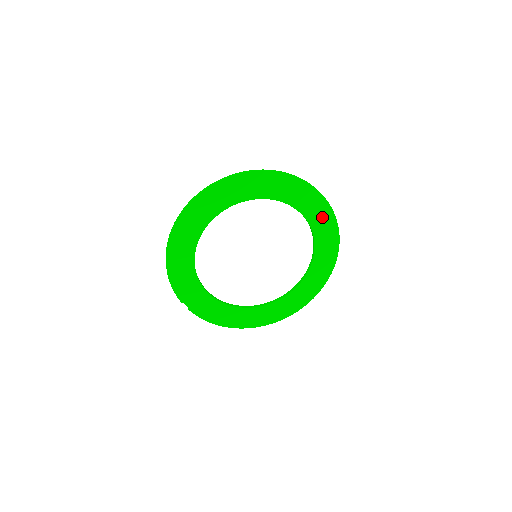
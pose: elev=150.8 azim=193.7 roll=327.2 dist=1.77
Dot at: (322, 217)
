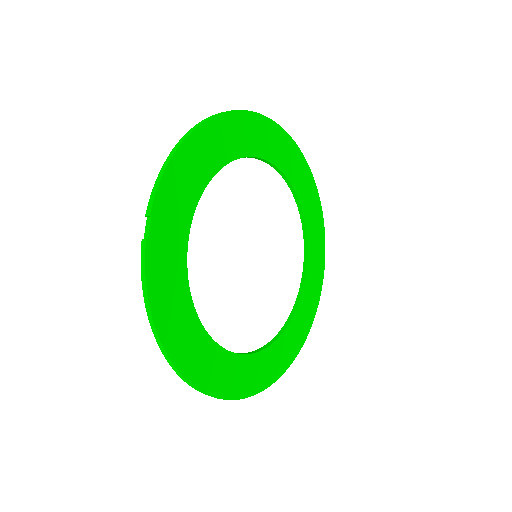
Dot at: (315, 279)
